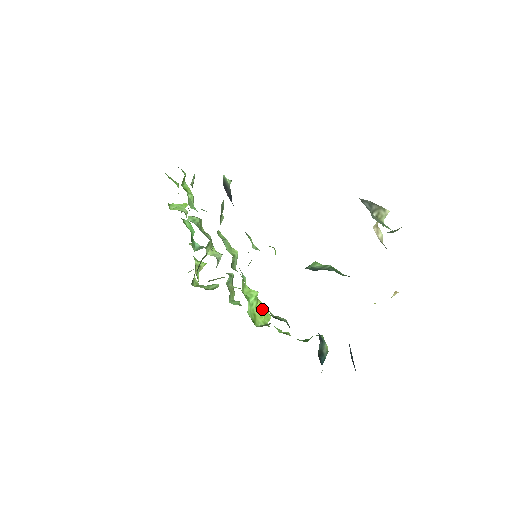
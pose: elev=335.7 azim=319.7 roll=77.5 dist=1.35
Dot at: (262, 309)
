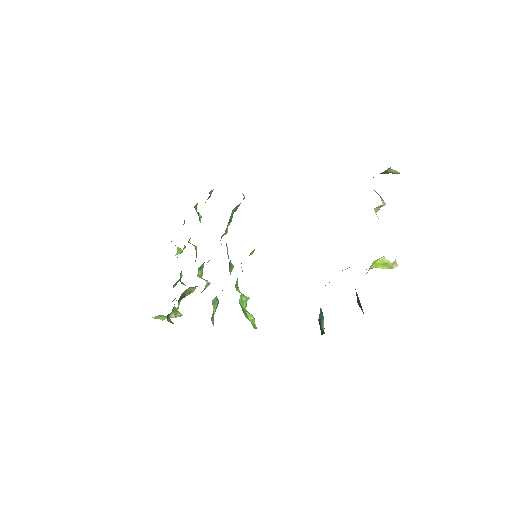
Dot at: (250, 315)
